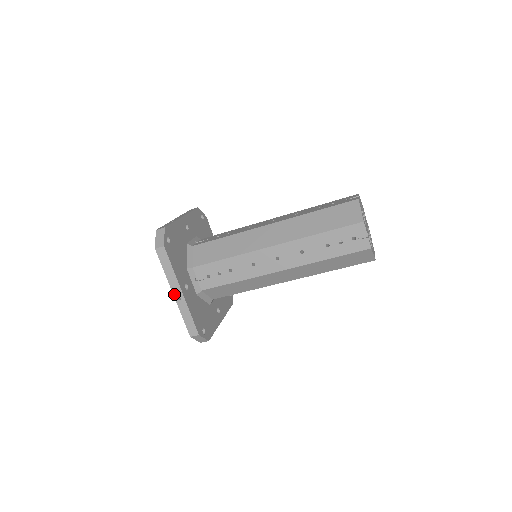
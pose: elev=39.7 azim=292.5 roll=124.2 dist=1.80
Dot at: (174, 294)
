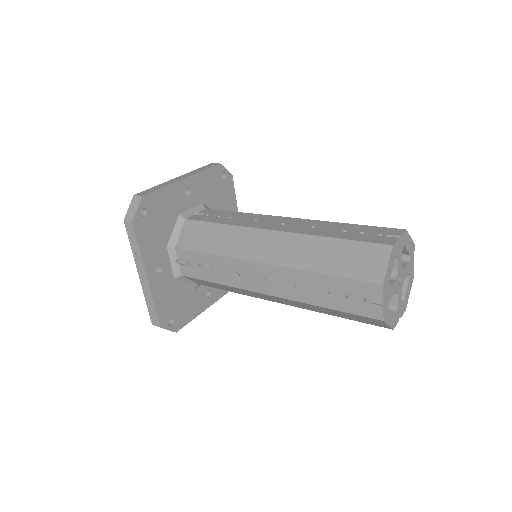
Dot at: occluded
